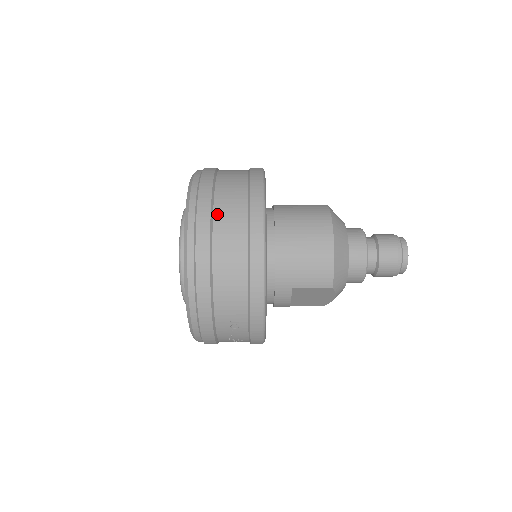
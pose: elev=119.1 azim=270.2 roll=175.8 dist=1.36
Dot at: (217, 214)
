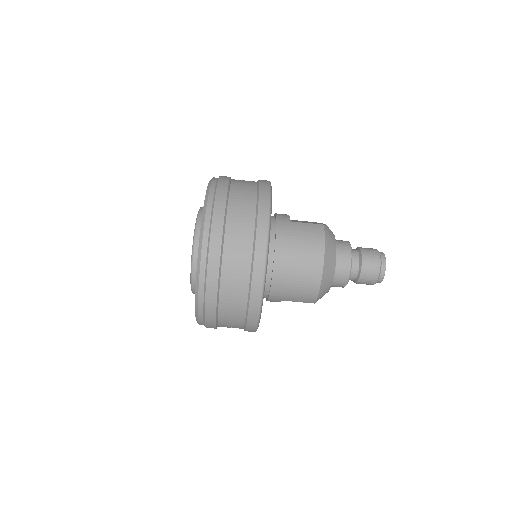
Dot at: (225, 265)
